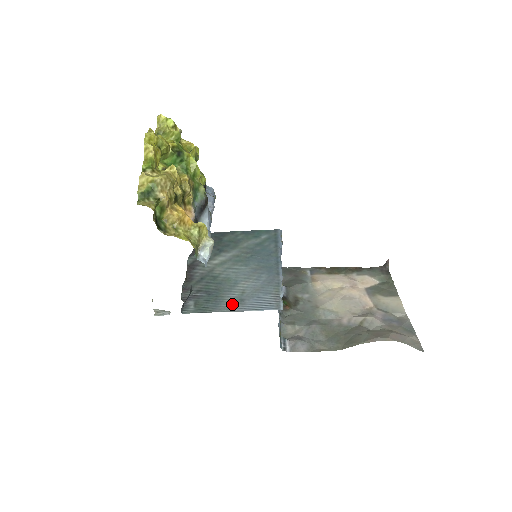
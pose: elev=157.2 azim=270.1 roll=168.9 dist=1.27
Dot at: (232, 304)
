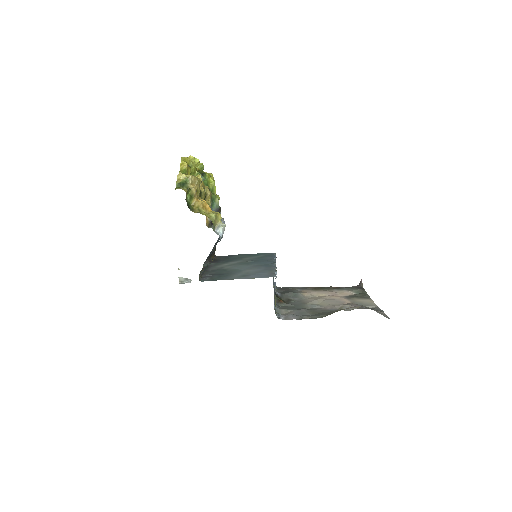
Dot at: (238, 277)
